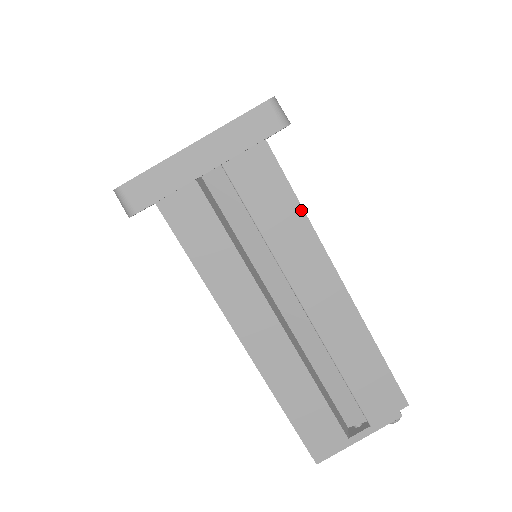
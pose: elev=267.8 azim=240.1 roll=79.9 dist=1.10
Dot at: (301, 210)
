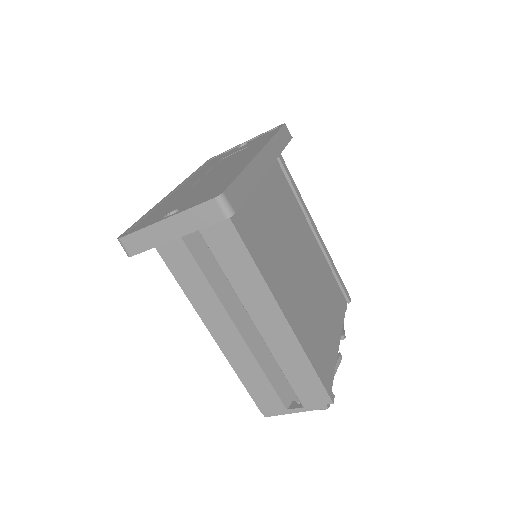
Dot at: (253, 264)
